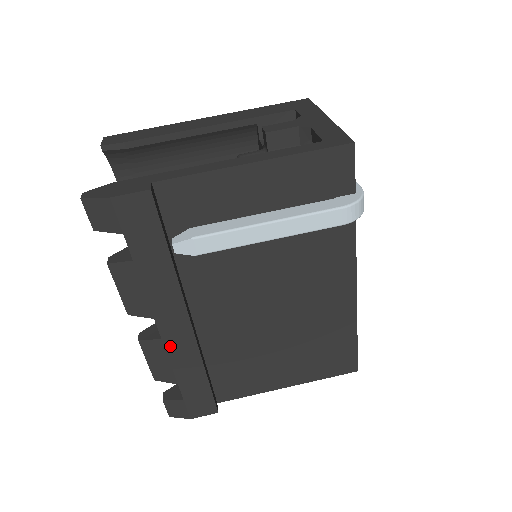
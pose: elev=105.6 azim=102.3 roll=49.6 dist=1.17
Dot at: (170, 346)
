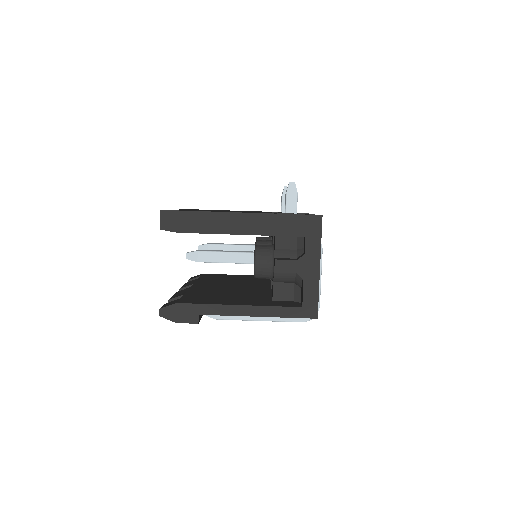
Dot at: occluded
